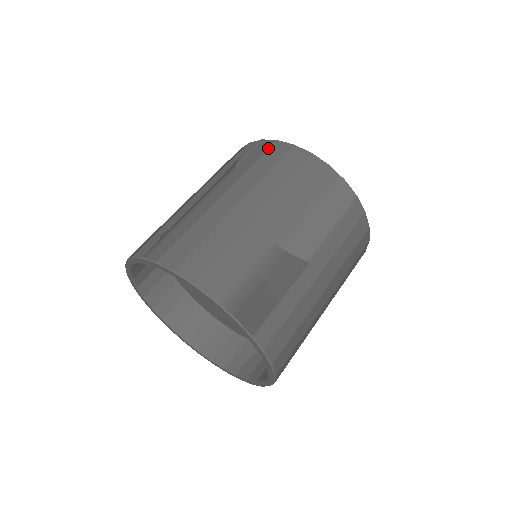
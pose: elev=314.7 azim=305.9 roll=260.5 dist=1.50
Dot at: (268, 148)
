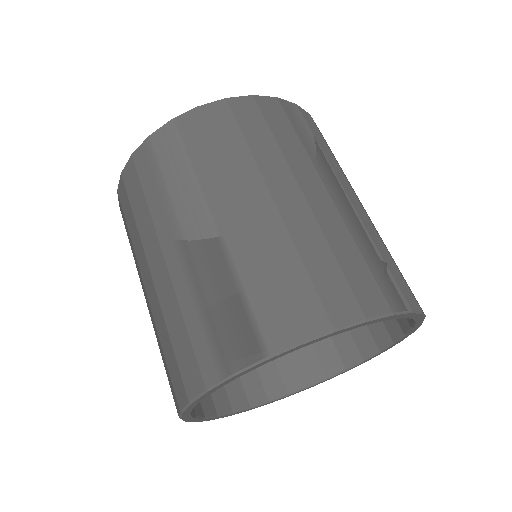
Dot at: (203, 122)
